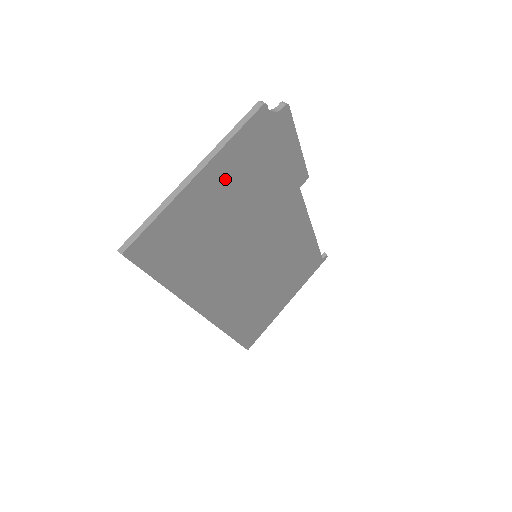
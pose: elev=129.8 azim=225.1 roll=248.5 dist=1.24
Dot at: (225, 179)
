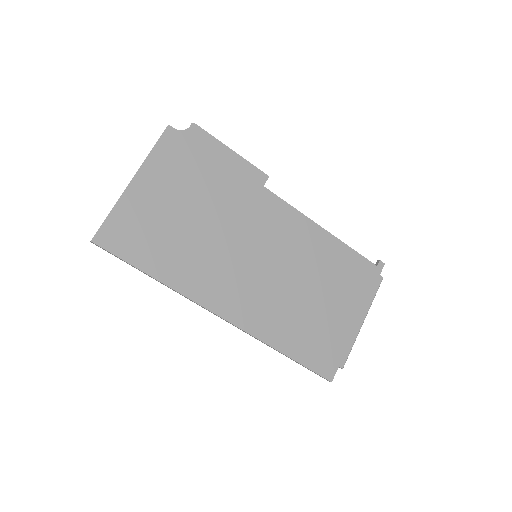
Dot at: (163, 182)
